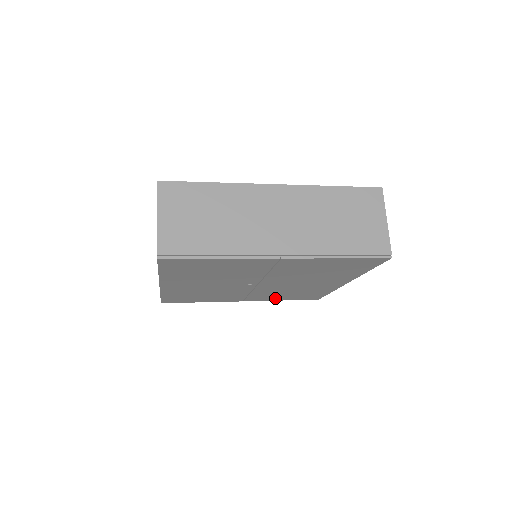
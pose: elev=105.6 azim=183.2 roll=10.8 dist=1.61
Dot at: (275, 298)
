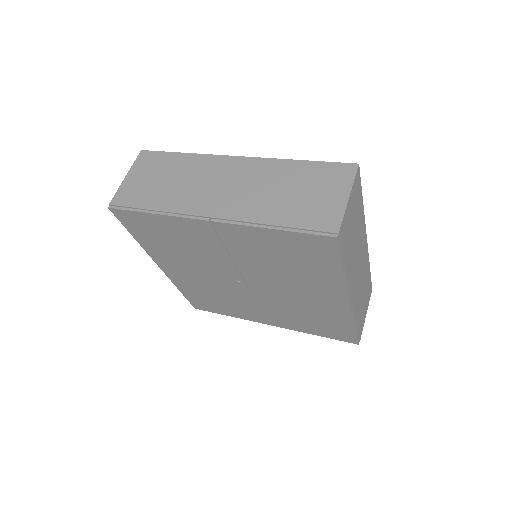
Dot at: (300, 326)
